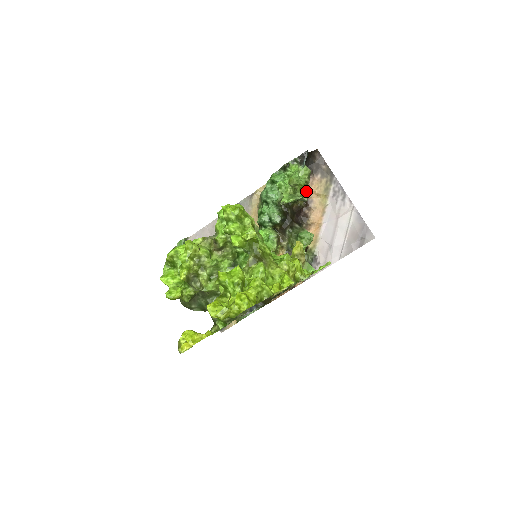
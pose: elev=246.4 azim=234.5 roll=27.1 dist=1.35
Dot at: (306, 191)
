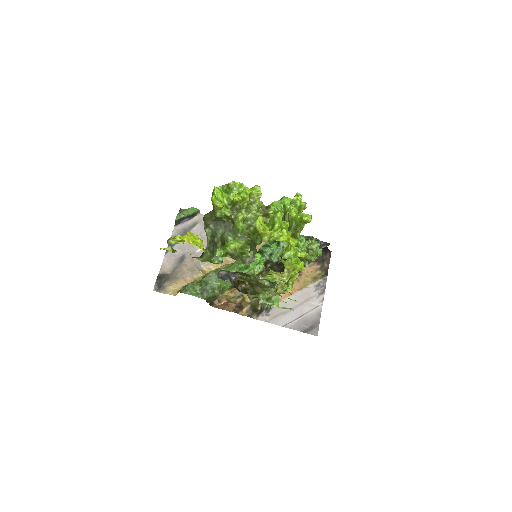
Dot at: occluded
